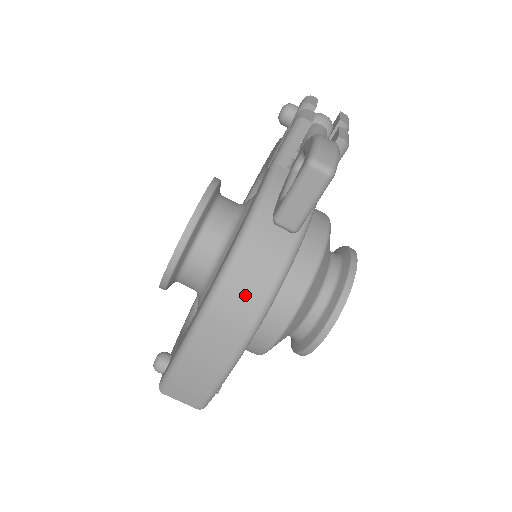
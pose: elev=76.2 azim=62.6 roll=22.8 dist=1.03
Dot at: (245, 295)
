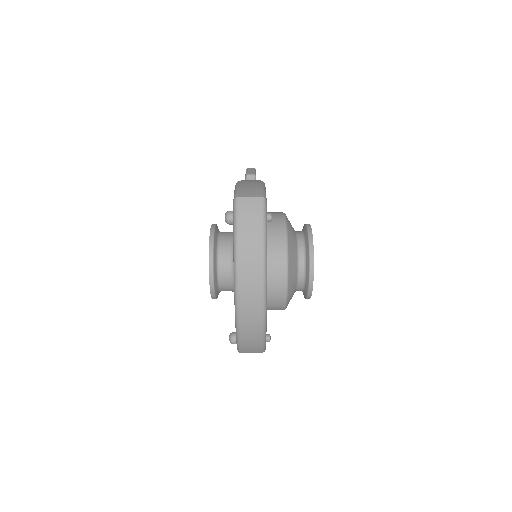
Dot at: occluded
